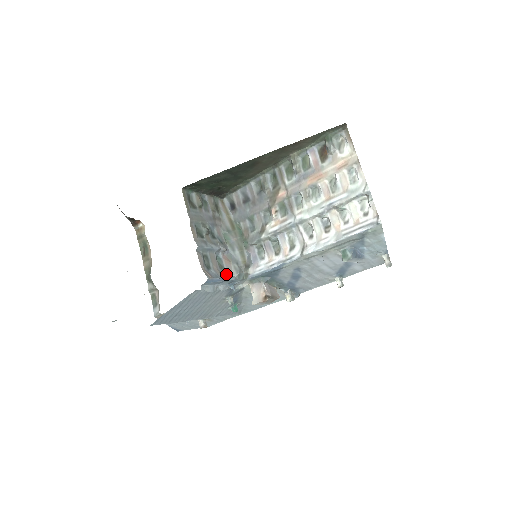
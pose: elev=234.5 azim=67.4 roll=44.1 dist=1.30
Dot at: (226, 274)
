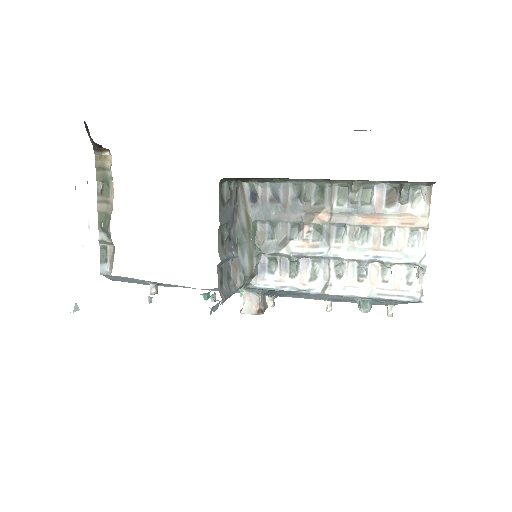
Dot at: (232, 286)
